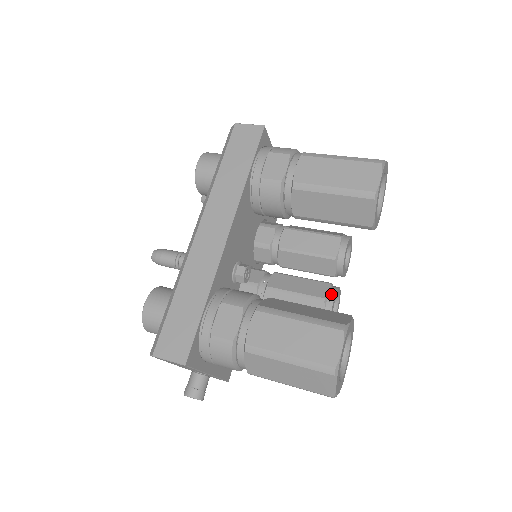
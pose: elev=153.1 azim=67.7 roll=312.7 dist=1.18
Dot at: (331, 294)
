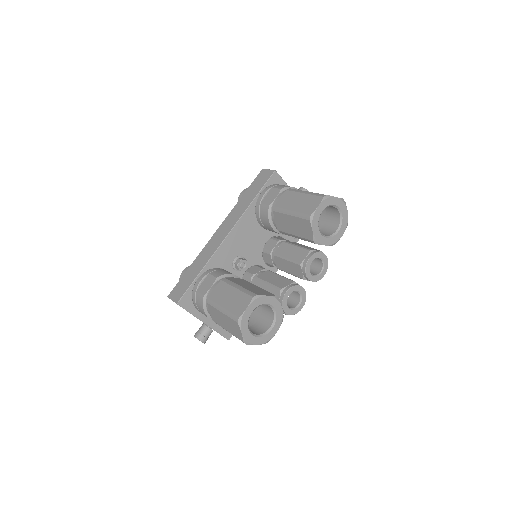
Dot at: (288, 287)
